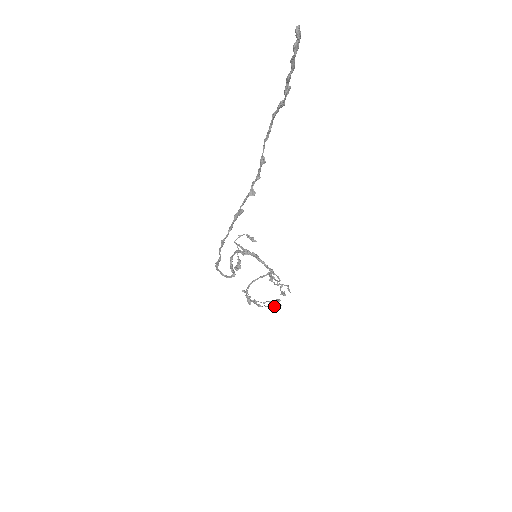
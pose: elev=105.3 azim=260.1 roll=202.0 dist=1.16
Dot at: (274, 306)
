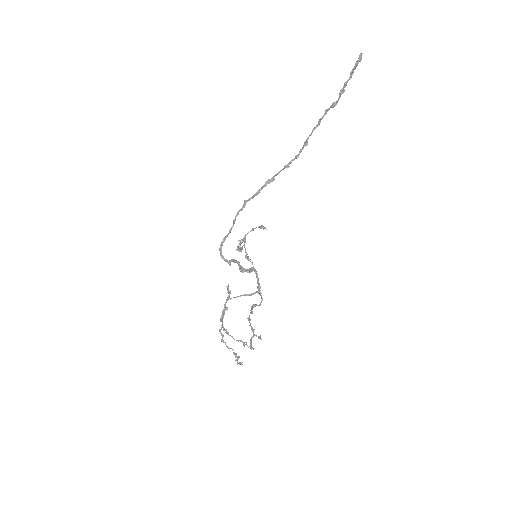
Dot at: (241, 340)
